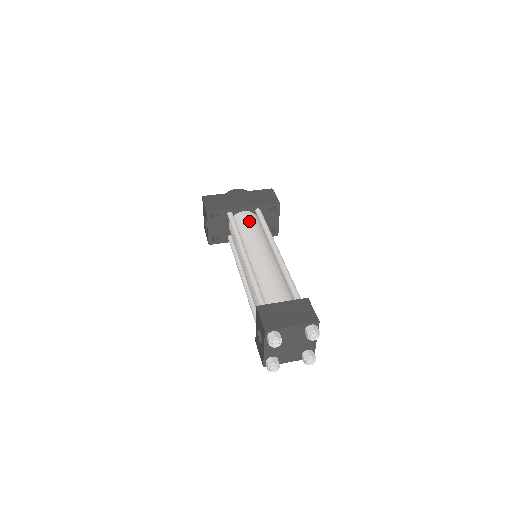
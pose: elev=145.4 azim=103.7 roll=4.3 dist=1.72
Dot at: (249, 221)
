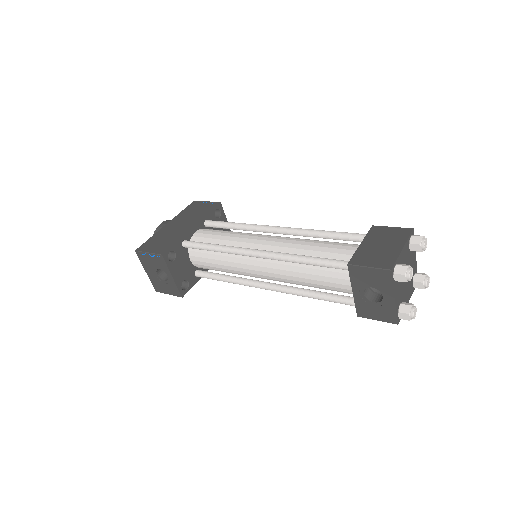
Dot at: (214, 233)
